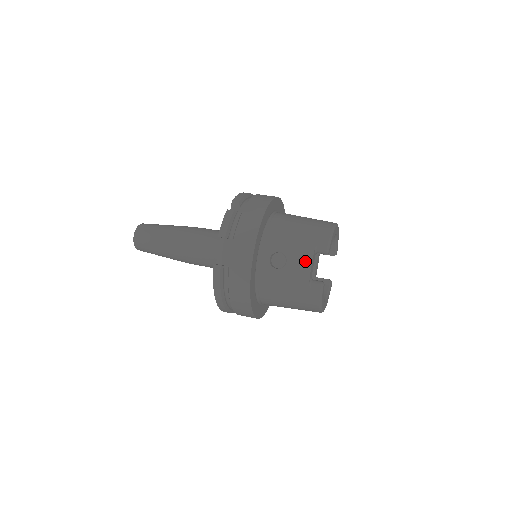
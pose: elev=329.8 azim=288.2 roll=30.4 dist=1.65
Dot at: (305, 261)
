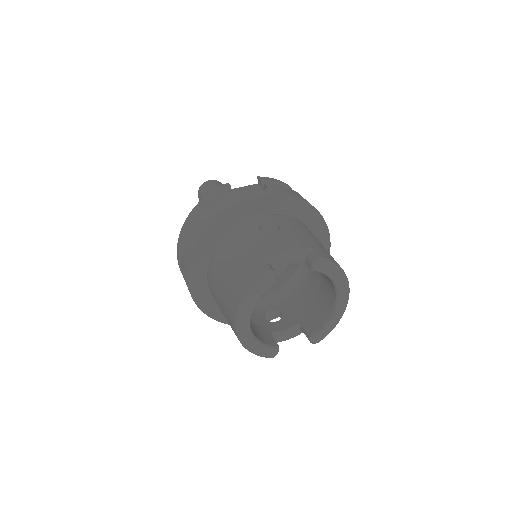
Dot at: (288, 243)
